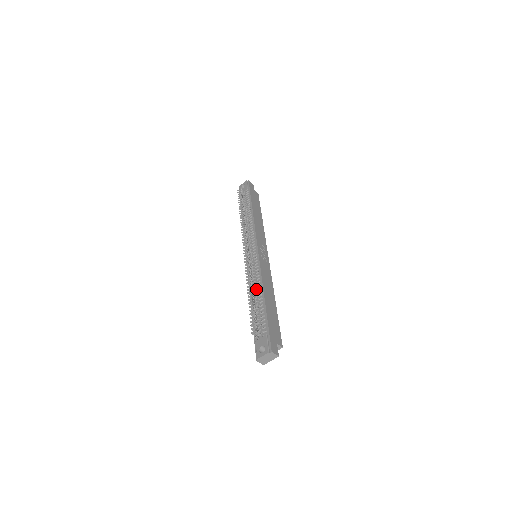
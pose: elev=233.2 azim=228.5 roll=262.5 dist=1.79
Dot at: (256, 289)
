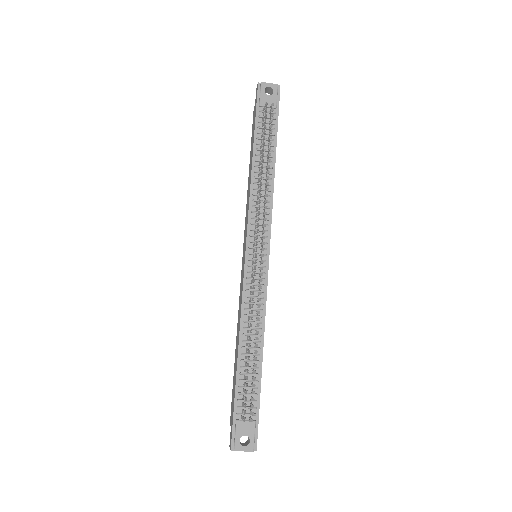
Dot at: occluded
